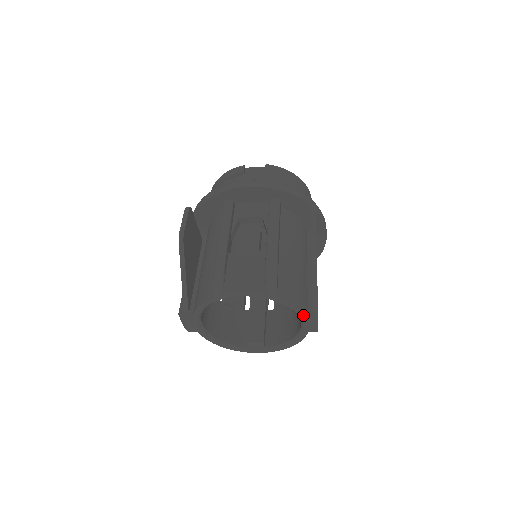
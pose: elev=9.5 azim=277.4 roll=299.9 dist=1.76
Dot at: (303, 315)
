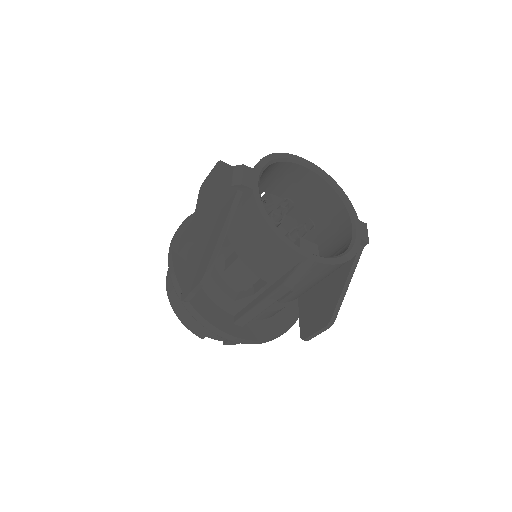
Dot at: (354, 212)
